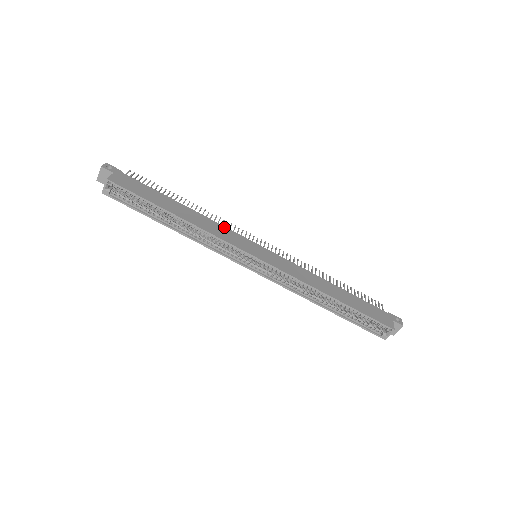
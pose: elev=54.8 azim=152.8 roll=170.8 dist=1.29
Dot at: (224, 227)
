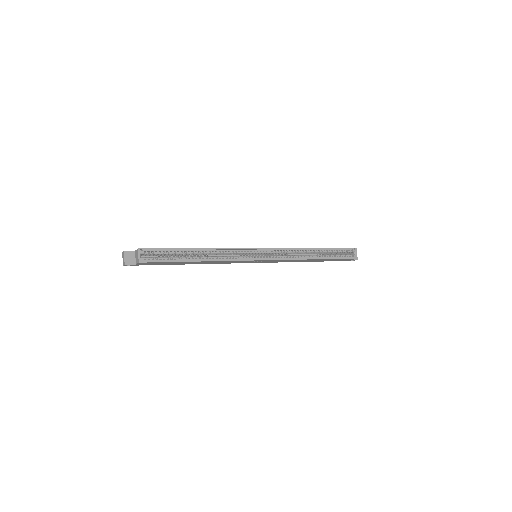
Dot at: occluded
